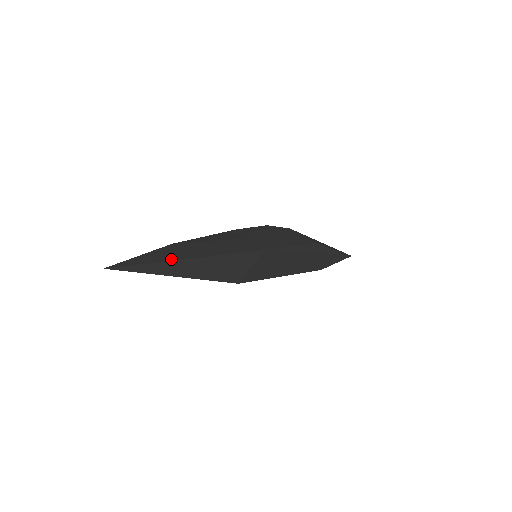
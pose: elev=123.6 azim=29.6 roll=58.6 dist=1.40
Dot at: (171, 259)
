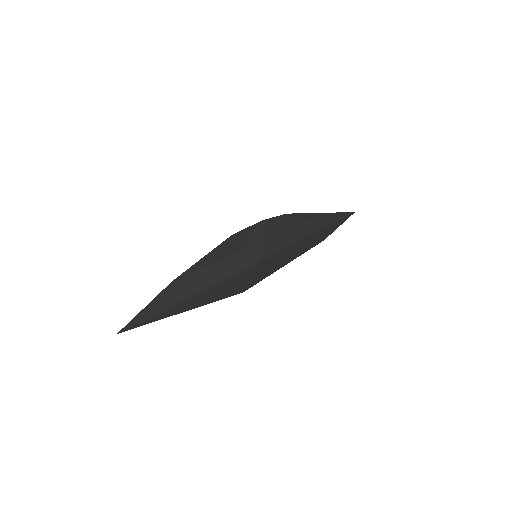
Dot at: (175, 302)
